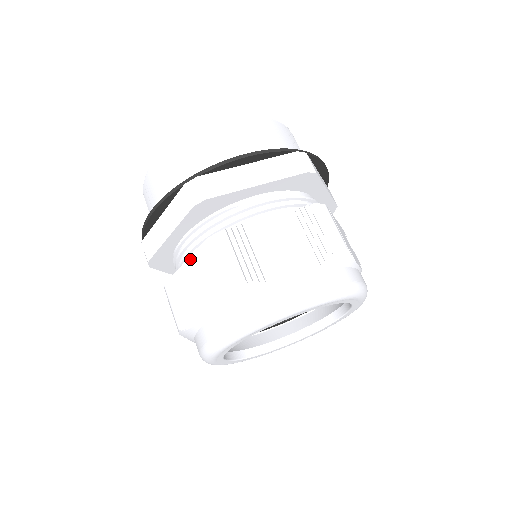
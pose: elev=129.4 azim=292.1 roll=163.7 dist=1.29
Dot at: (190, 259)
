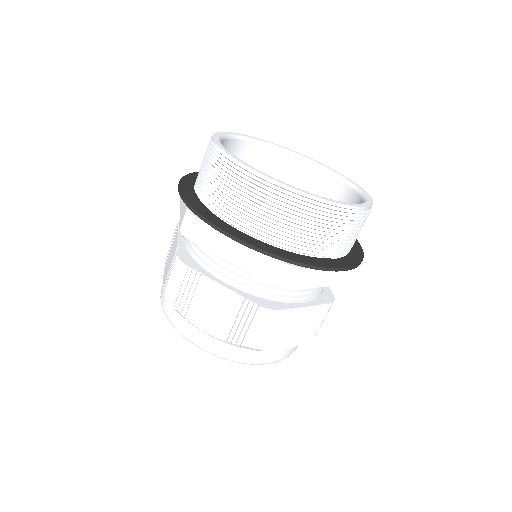
Dot at: (176, 243)
